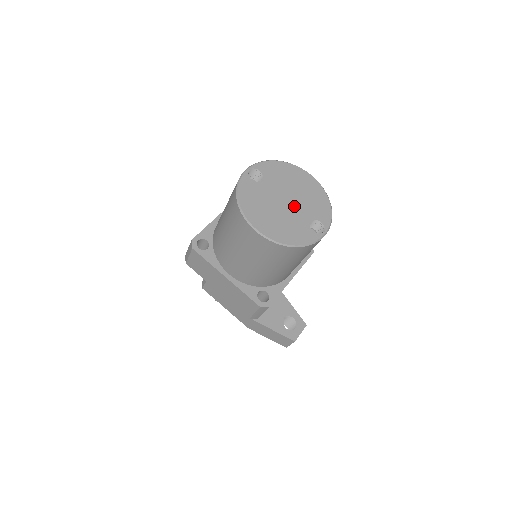
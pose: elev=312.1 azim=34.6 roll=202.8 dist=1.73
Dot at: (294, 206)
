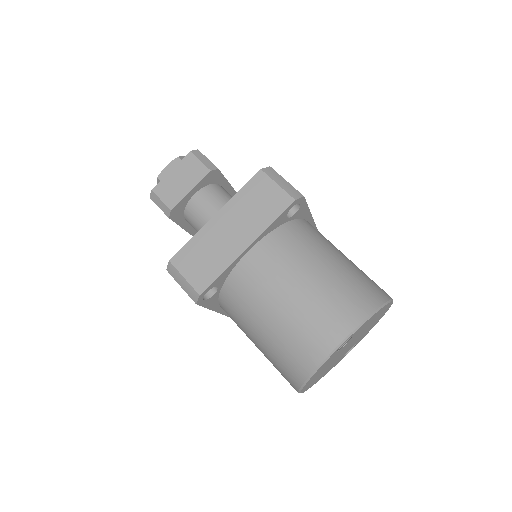
Dot at: (349, 347)
